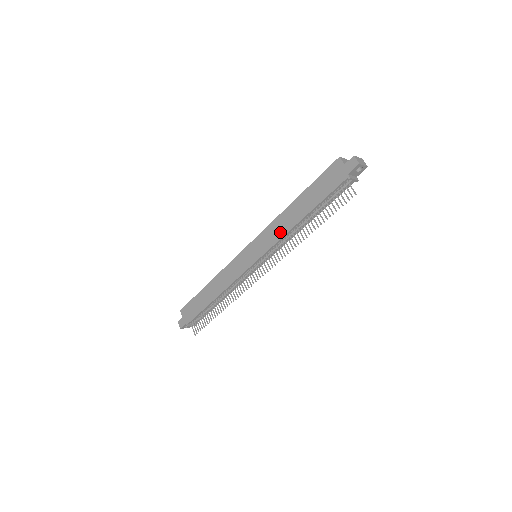
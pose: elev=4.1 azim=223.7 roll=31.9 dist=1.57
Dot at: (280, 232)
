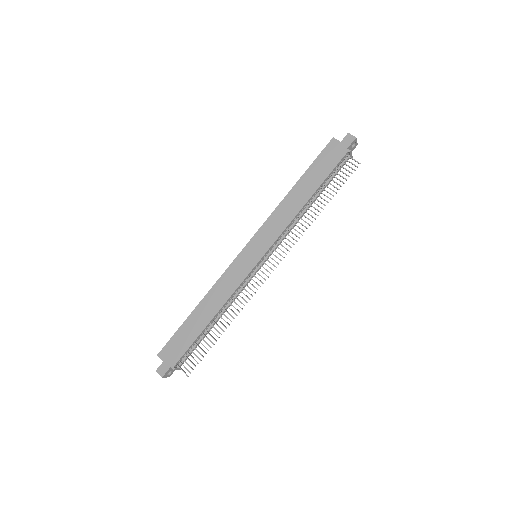
Dot at: (285, 220)
